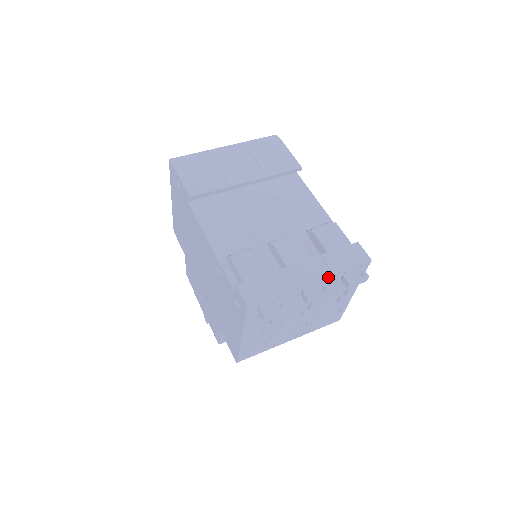
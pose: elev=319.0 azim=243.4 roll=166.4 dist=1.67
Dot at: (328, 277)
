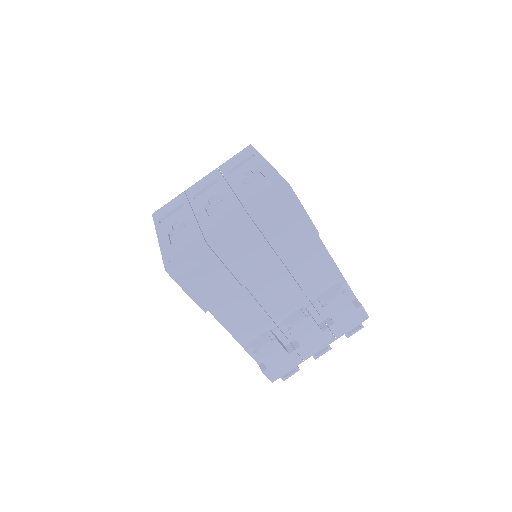
Dot at: (332, 340)
